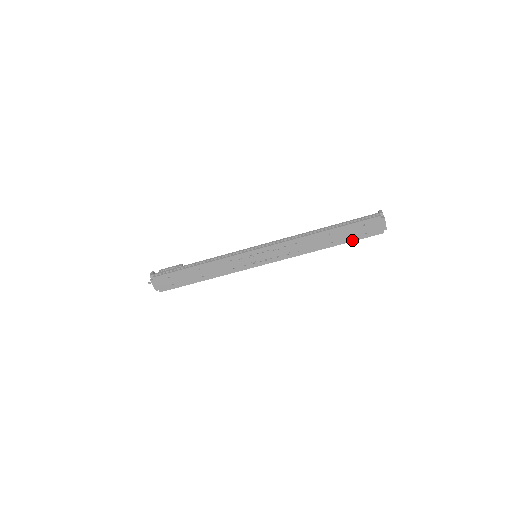
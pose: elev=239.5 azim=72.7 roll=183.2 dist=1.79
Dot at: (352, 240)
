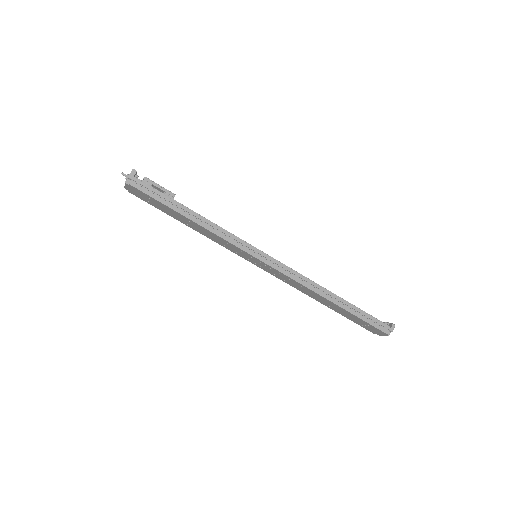
Dot at: (347, 317)
